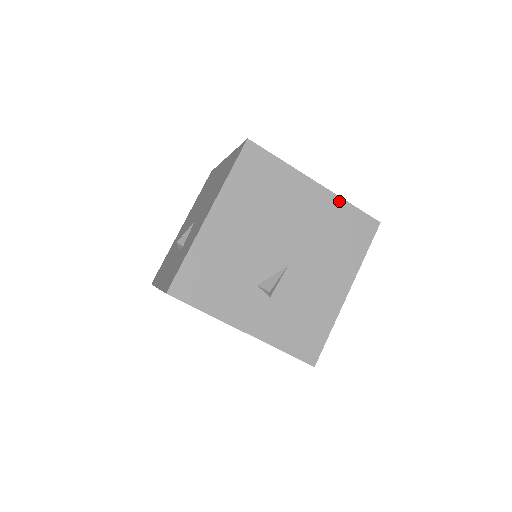
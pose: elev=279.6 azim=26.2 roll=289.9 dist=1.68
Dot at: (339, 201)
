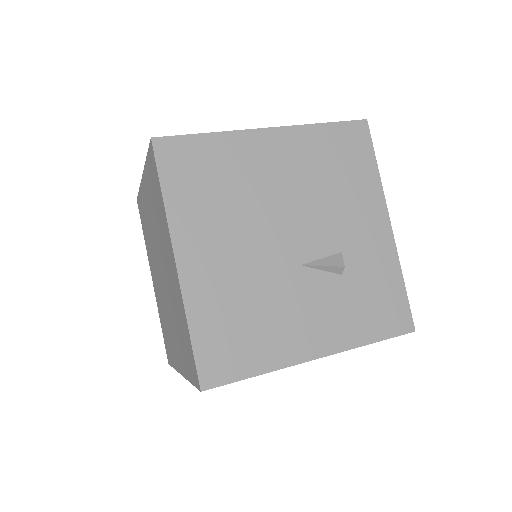
Dot at: occluded
